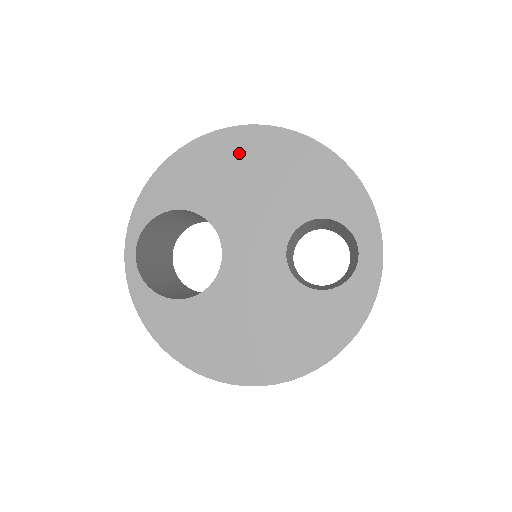
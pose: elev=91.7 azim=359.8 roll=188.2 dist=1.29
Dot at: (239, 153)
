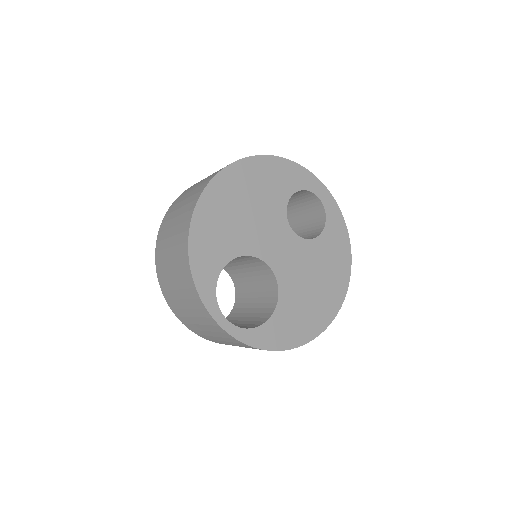
Dot at: (224, 200)
